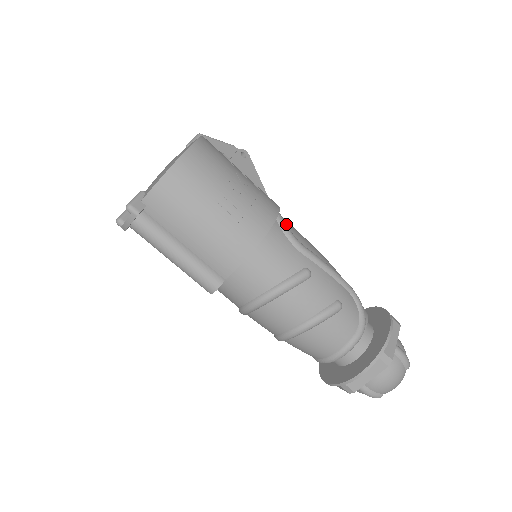
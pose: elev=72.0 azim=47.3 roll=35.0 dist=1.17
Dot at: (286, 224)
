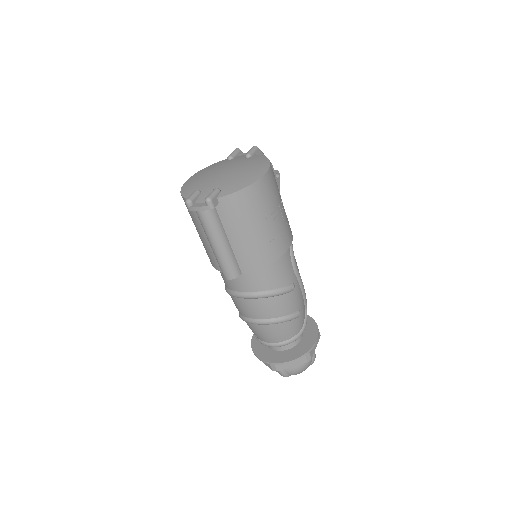
Dot at: occluded
